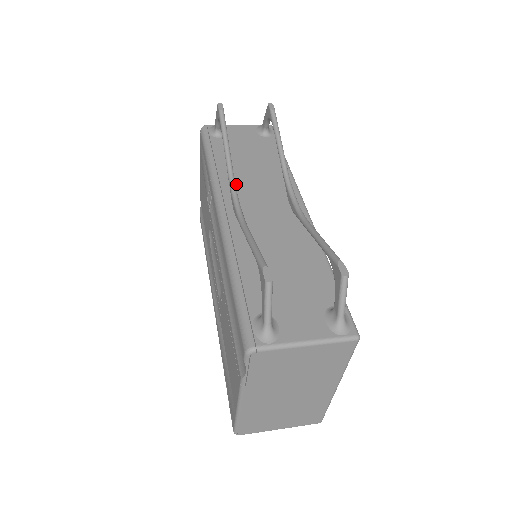
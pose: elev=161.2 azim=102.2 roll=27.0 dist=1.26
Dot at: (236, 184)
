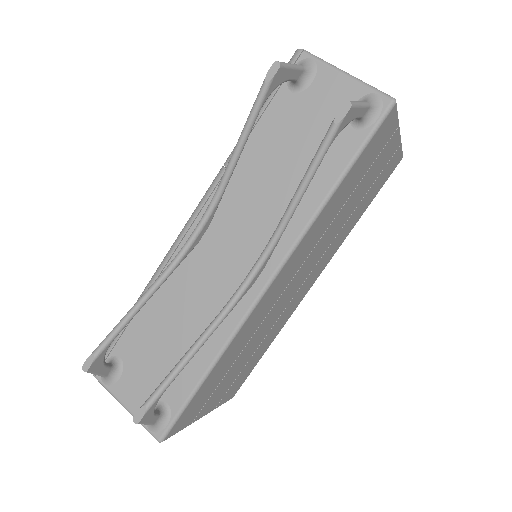
Dot at: (232, 197)
